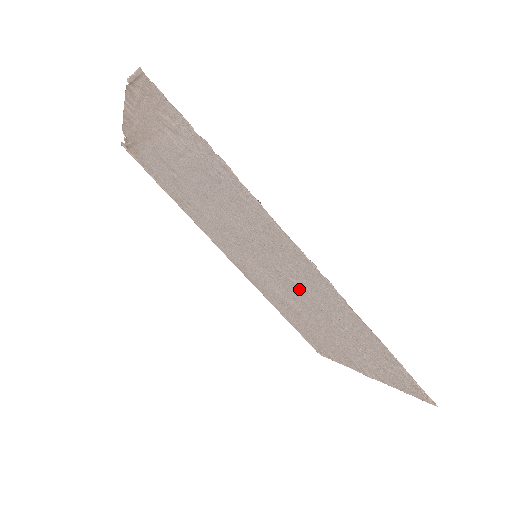
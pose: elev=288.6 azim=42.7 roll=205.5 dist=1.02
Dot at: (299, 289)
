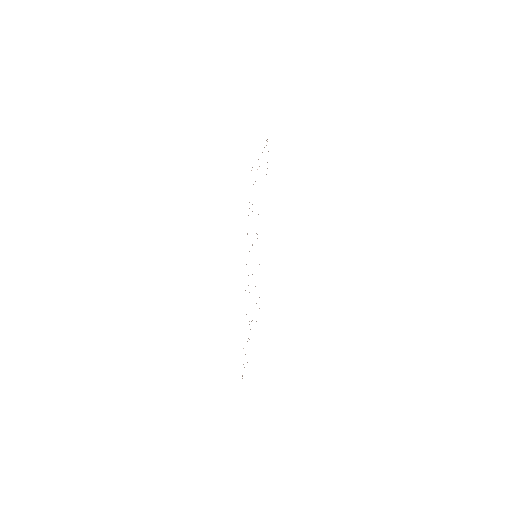
Dot at: occluded
